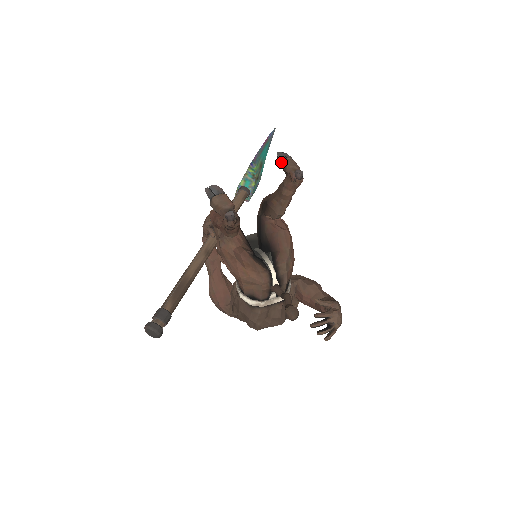
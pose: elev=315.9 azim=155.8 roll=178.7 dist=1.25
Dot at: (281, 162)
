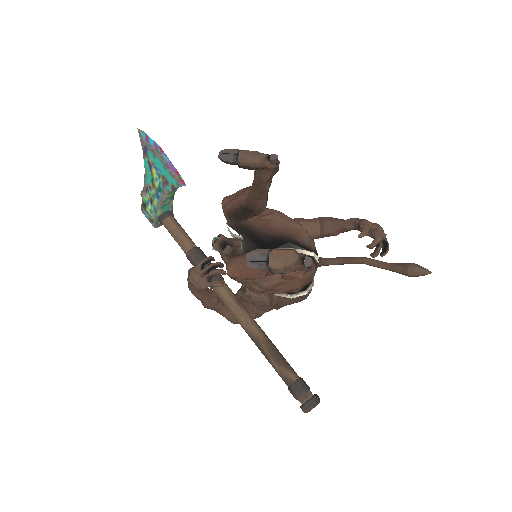
Dot at: (242, 164)
